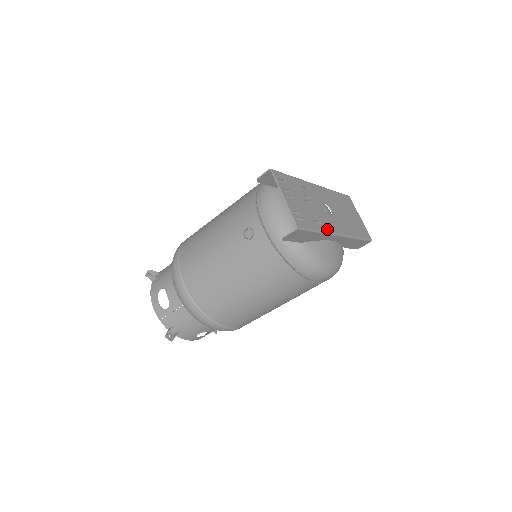
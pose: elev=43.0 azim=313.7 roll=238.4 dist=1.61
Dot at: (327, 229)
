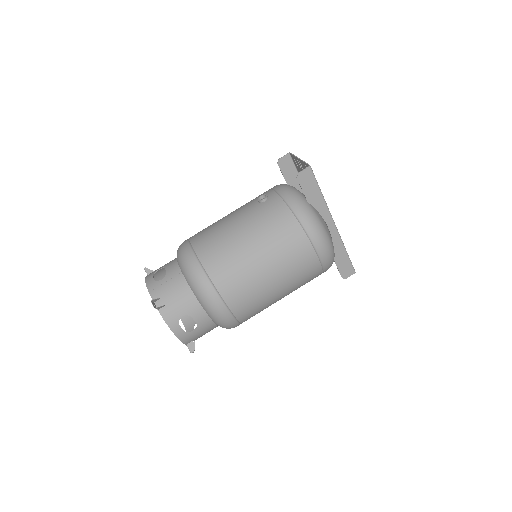
Dot at: (326, 205)
